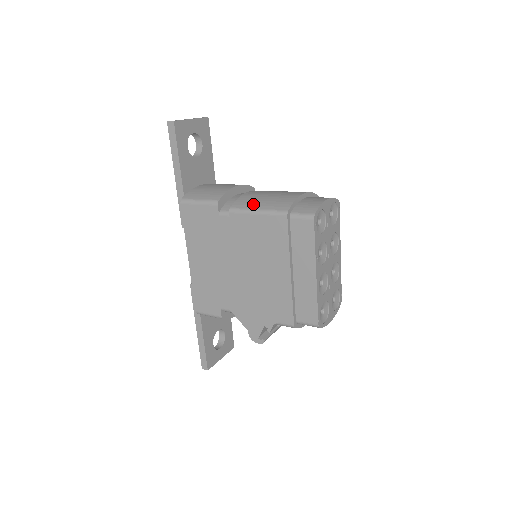
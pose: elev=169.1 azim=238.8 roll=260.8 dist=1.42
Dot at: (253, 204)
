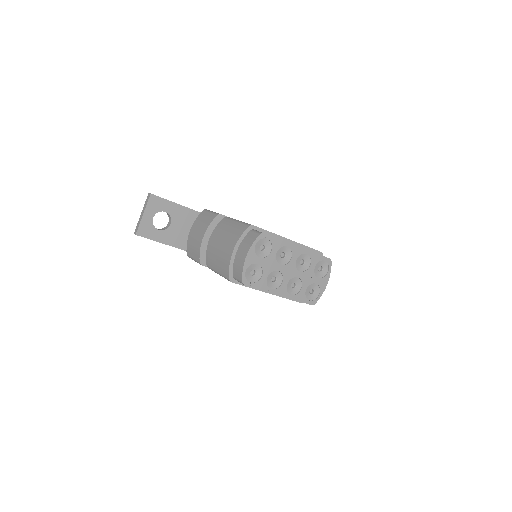
Dot at: (215, 266)
